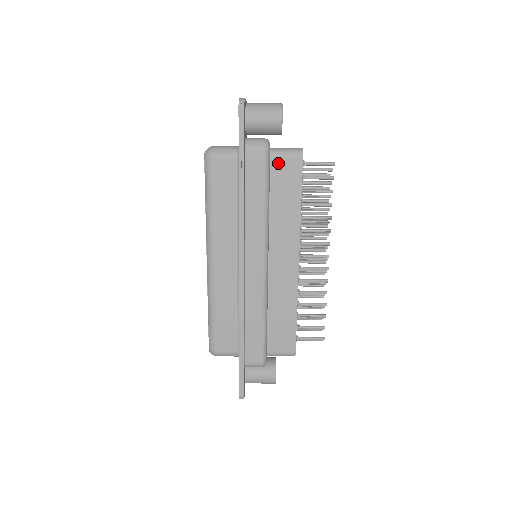
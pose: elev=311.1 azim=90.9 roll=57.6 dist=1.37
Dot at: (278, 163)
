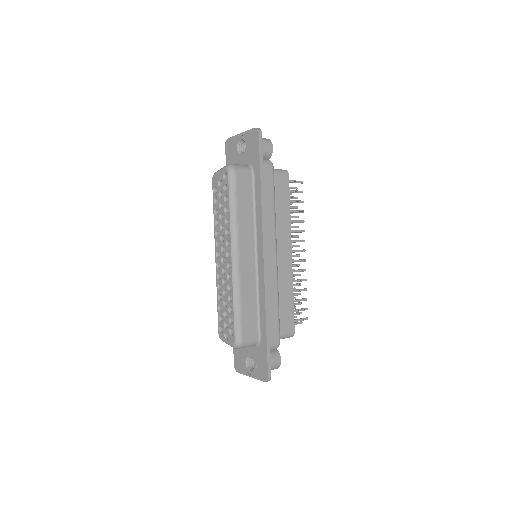
Dot at: (275, 178)
